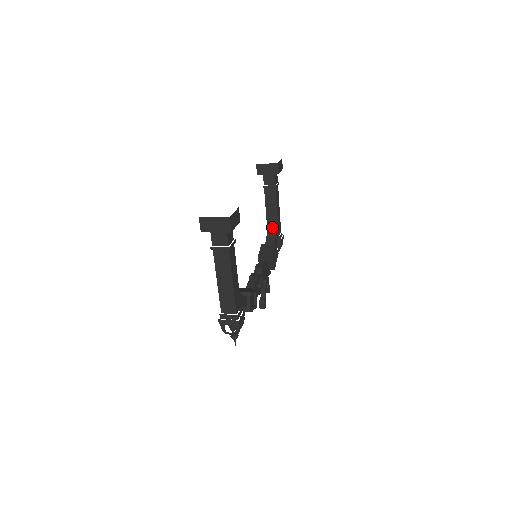
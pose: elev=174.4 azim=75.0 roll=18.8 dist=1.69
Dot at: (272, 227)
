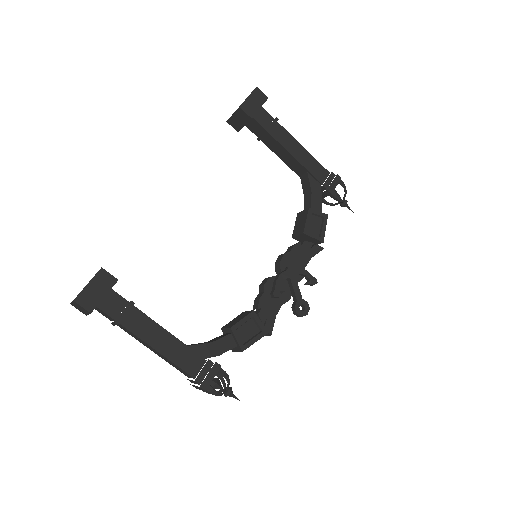
Dot at: (305, 180)
